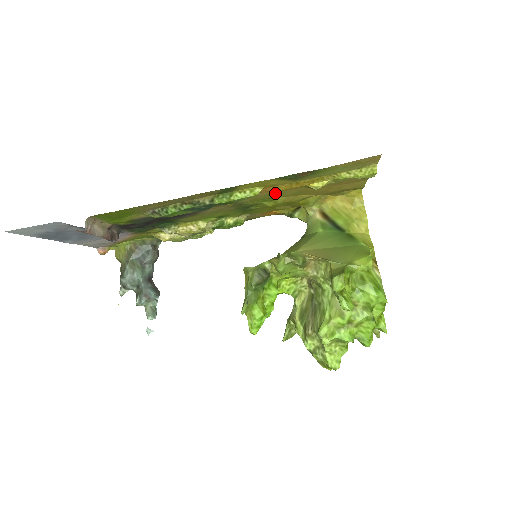
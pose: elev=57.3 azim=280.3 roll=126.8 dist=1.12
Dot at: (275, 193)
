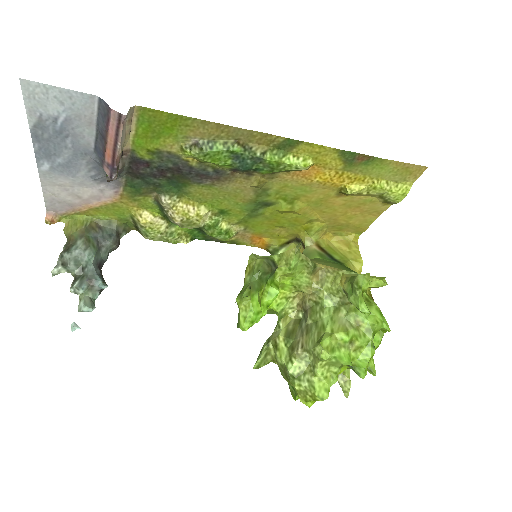
Dot at: (307, 187)
